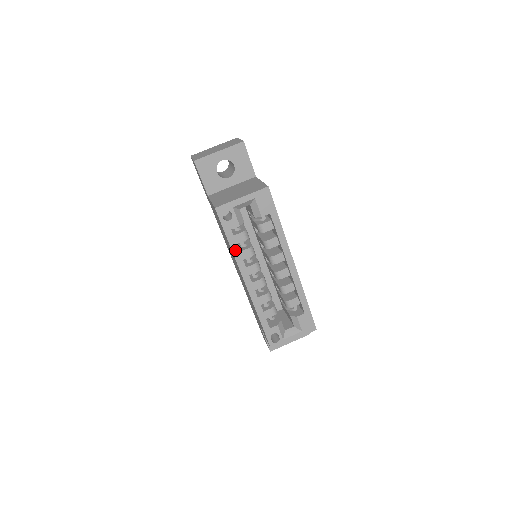
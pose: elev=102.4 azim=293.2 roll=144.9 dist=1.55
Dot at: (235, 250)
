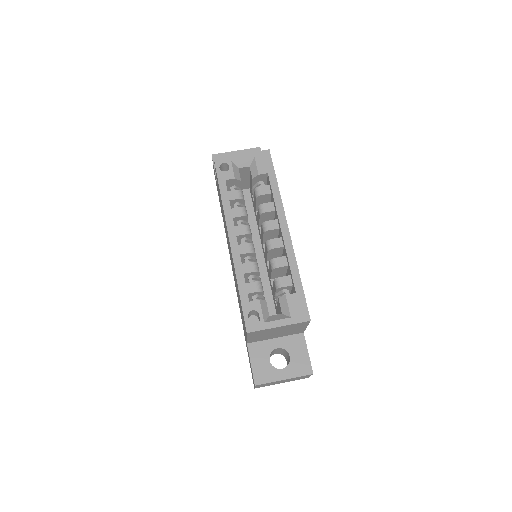
Dot at: (225, 201)
